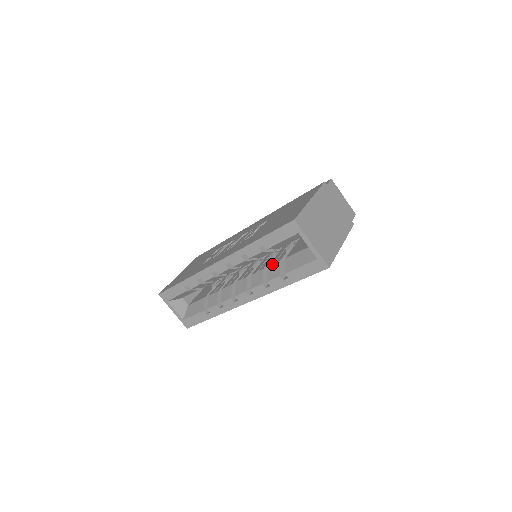
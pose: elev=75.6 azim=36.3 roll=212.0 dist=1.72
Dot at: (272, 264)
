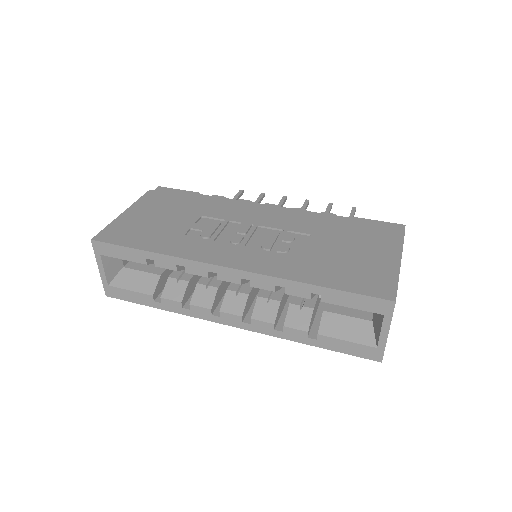
Dot at: (299, 304)
